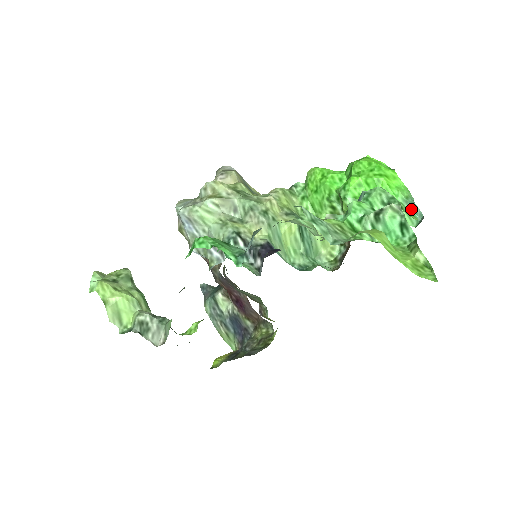
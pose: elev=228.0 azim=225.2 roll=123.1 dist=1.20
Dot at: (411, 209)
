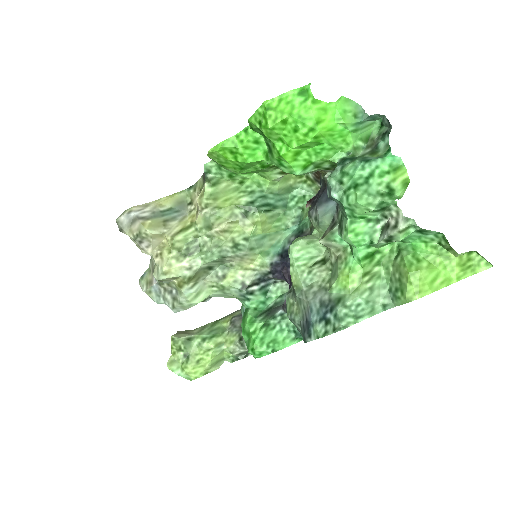
Dot at: (367, 121)
